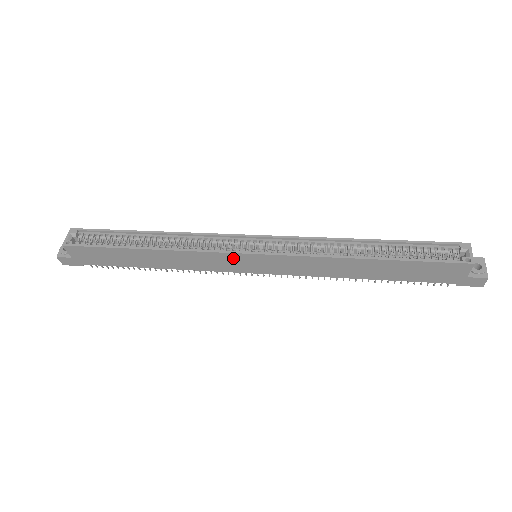
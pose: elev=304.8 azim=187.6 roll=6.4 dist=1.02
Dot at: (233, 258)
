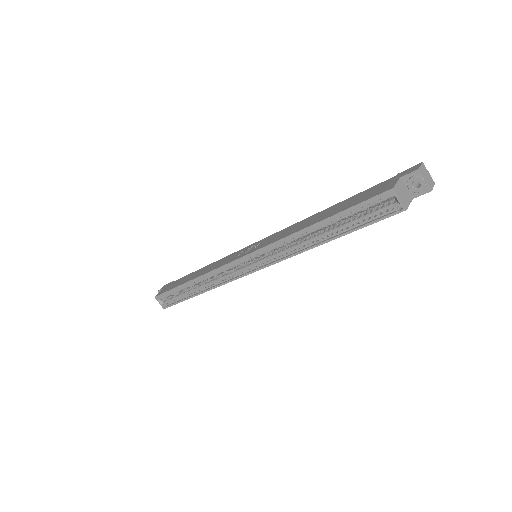
Dot at: occluded
